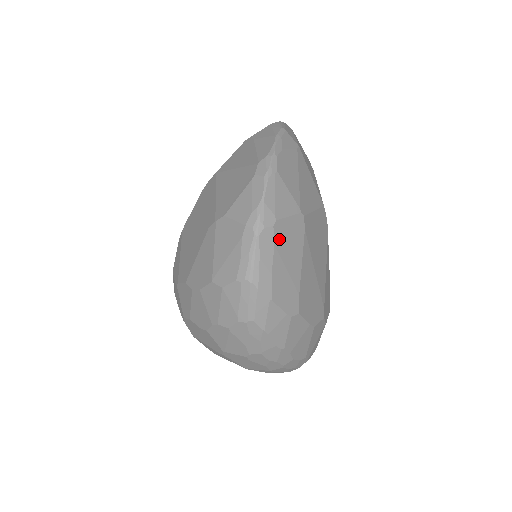
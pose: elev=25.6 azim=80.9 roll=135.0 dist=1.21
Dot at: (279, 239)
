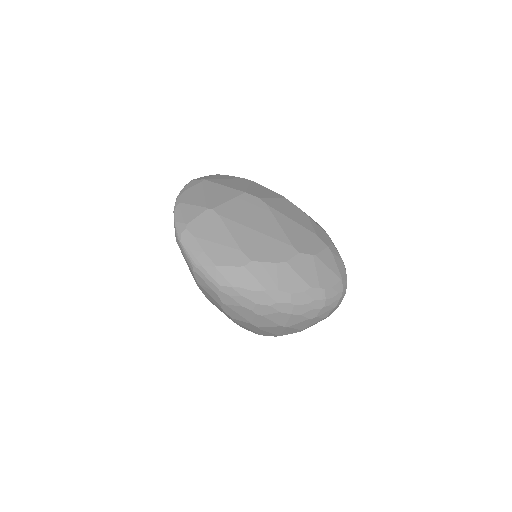
Dot at: (197, 232)
